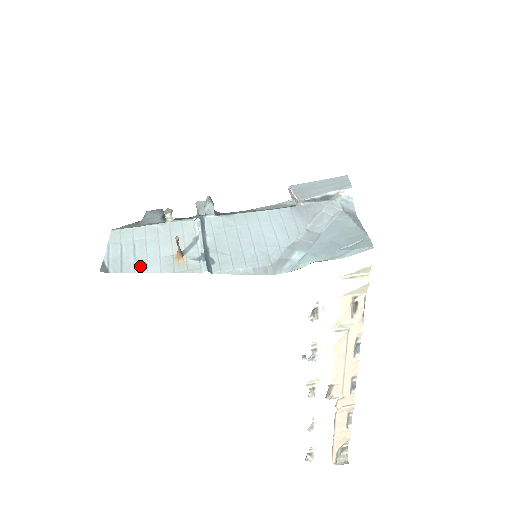
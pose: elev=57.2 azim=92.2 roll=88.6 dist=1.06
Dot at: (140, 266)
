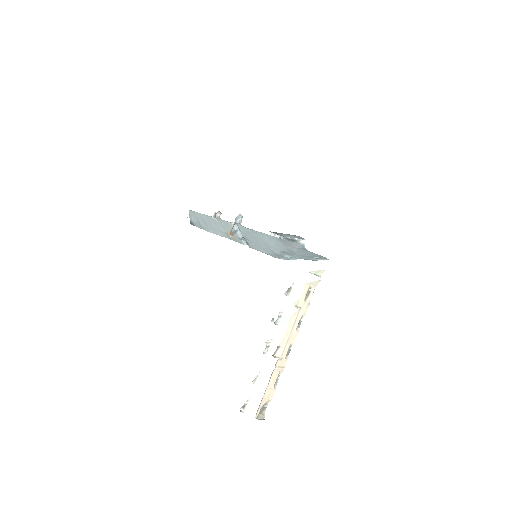
Dot at: (211, 230)
